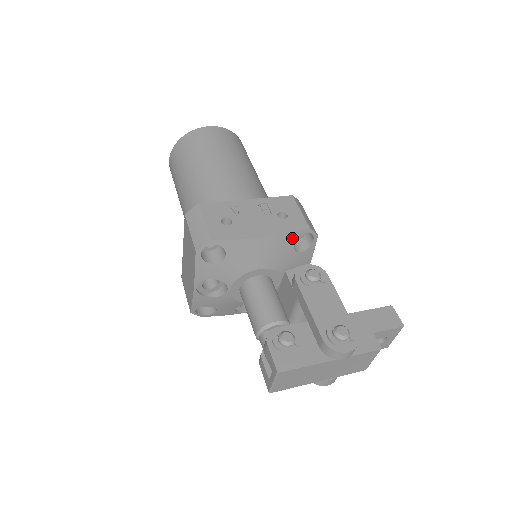
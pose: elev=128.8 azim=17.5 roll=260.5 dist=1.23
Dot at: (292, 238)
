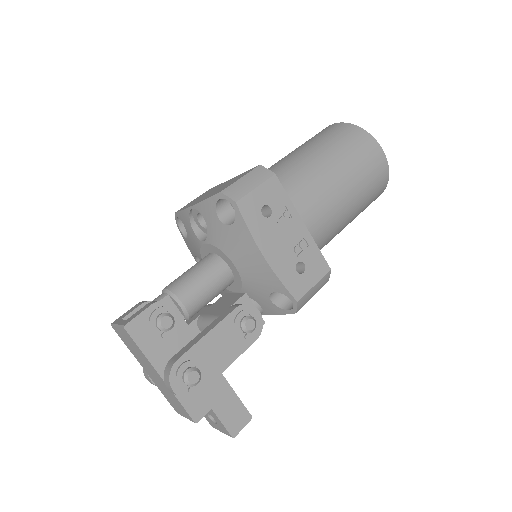
Dot at: (279, 287)
